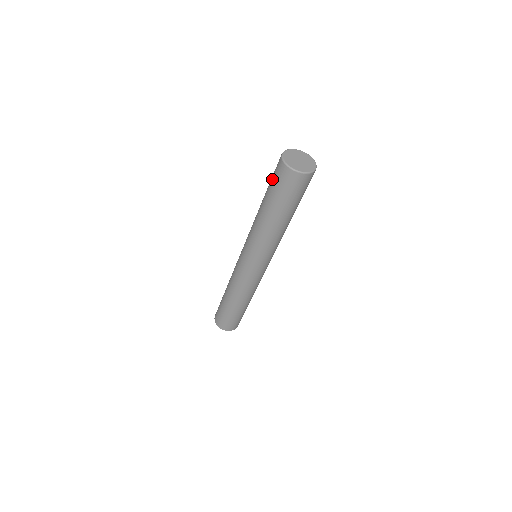
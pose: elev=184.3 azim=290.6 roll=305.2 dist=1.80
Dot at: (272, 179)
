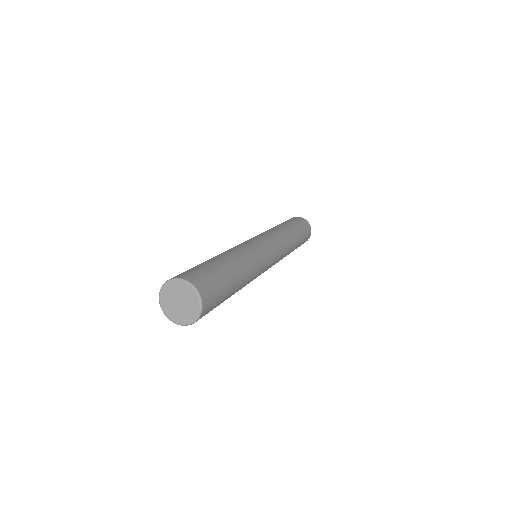
Dot at: occluded
